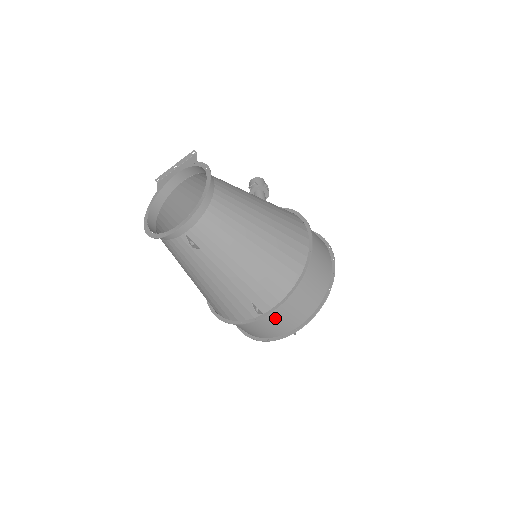
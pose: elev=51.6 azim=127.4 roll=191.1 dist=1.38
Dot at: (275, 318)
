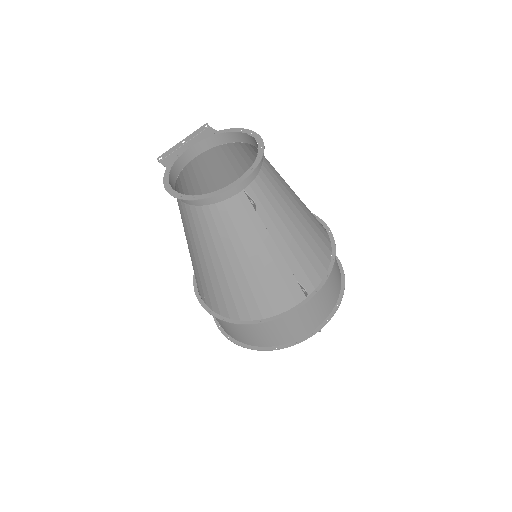
Dot at: (314, 304)
